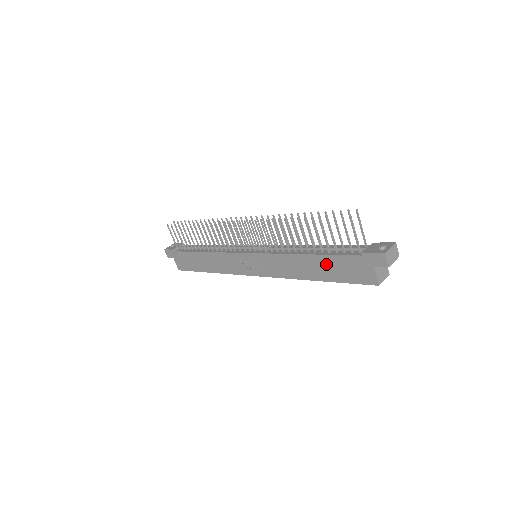
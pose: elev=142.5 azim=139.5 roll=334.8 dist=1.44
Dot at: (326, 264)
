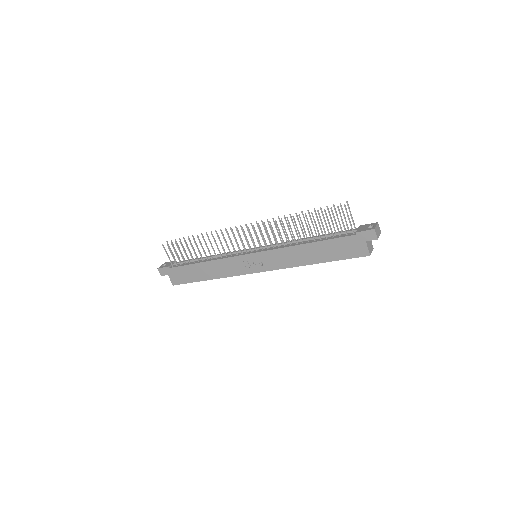
Dot at: (325, 248)
